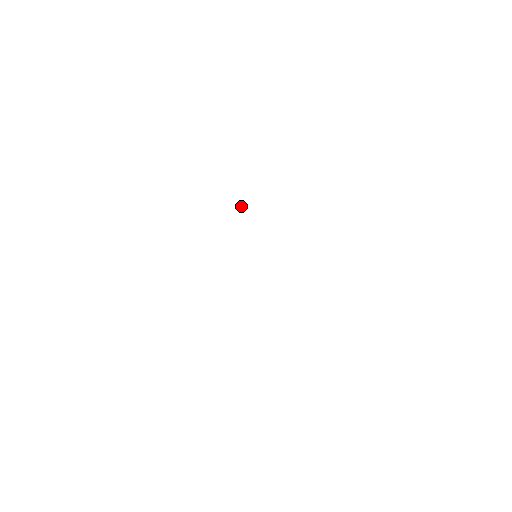
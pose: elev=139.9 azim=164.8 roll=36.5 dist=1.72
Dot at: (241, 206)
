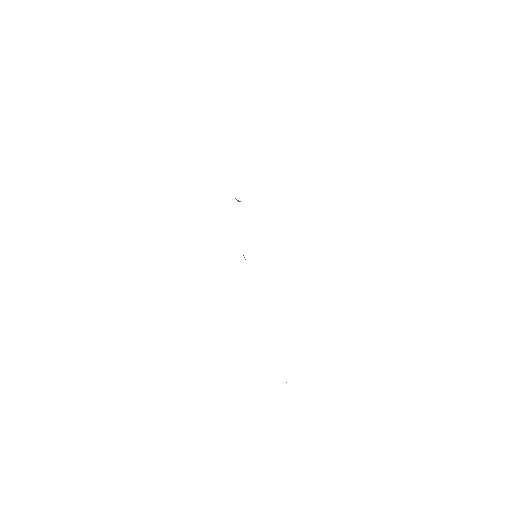
Dot at: (240, 201)
